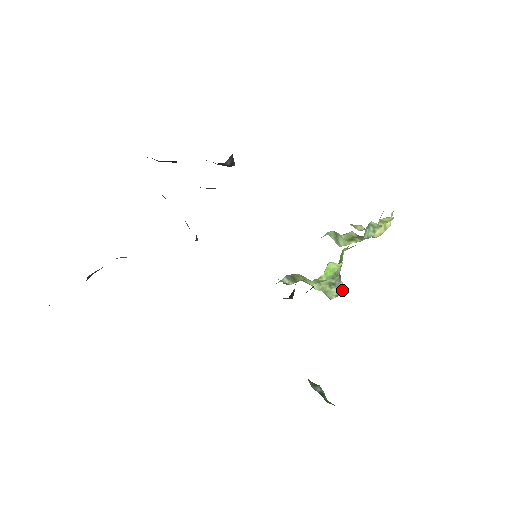
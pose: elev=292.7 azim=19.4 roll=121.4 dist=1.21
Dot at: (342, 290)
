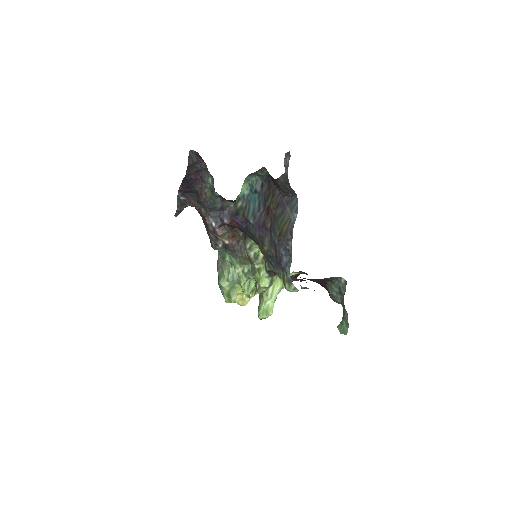
Dot at: occluded
